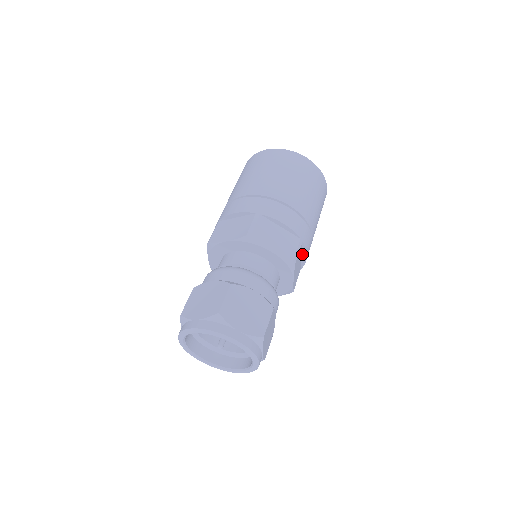
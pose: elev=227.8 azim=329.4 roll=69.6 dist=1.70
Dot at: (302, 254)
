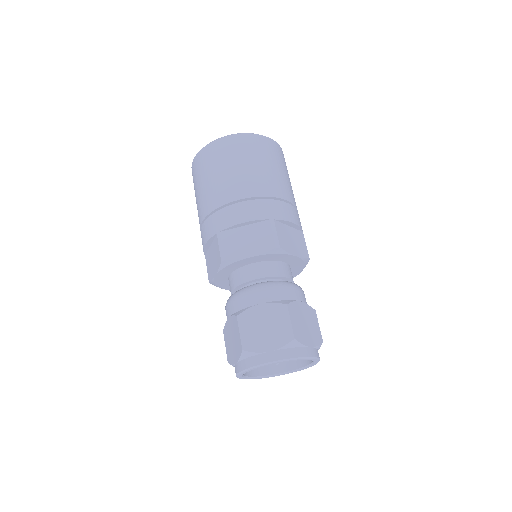
Dot at: (287, 225)
